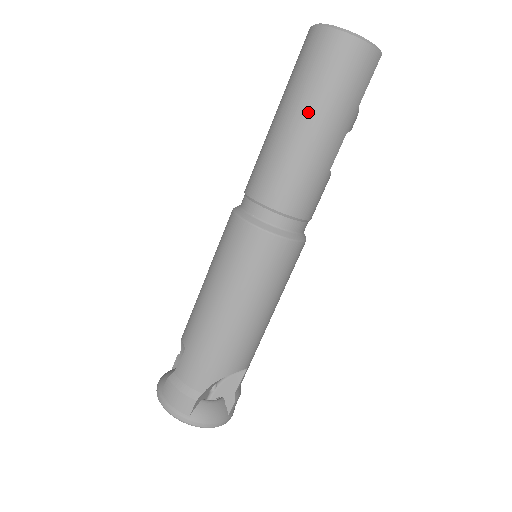
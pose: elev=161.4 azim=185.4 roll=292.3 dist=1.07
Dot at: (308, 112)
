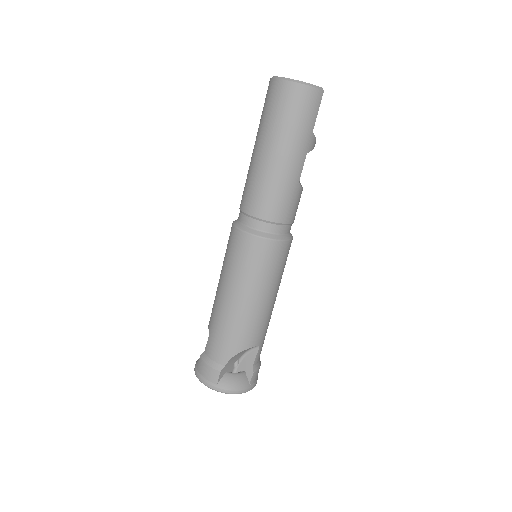
Dot at: (272, 143)
